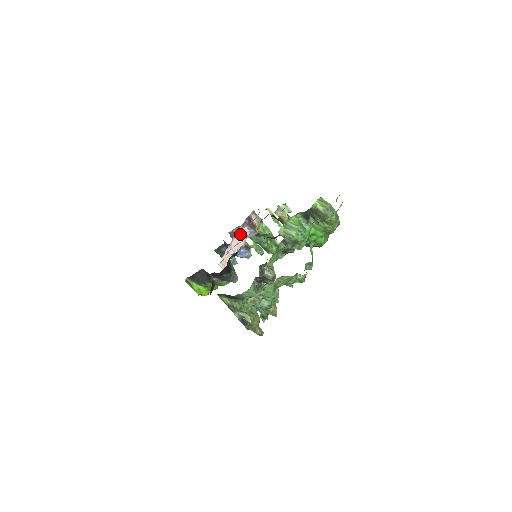
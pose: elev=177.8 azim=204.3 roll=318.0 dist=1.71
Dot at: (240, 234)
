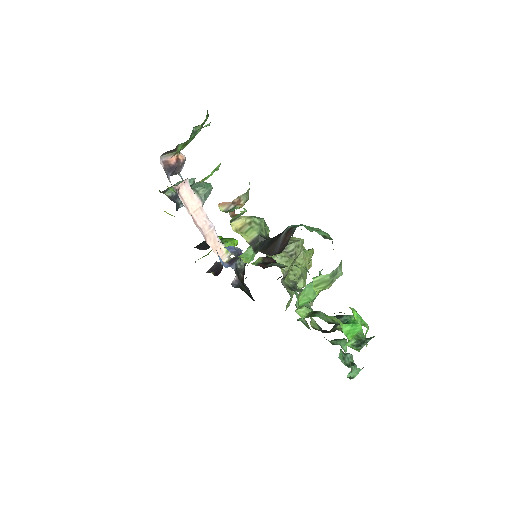
Dot at: (187, 202)
